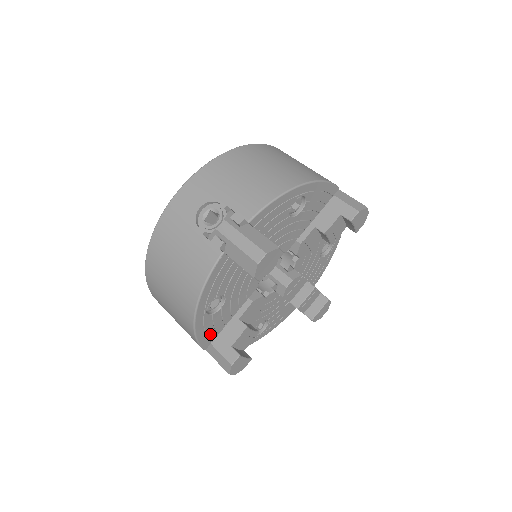
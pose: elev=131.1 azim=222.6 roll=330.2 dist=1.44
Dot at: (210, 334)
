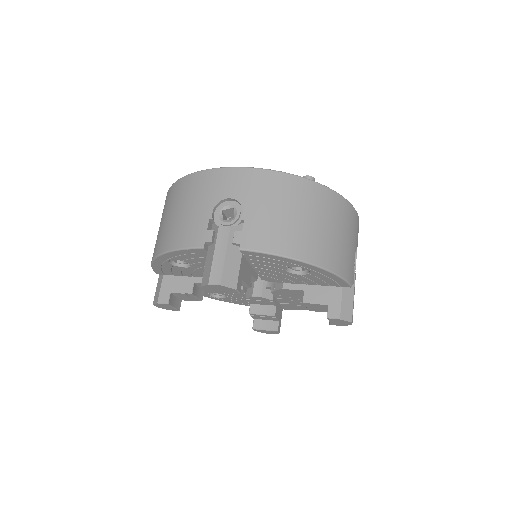
Dot at: (166, 271)
